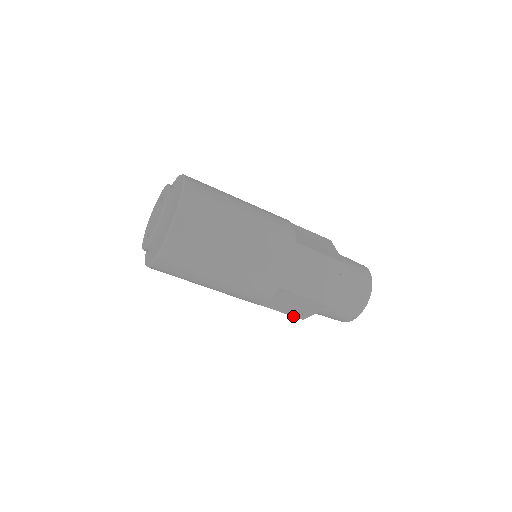
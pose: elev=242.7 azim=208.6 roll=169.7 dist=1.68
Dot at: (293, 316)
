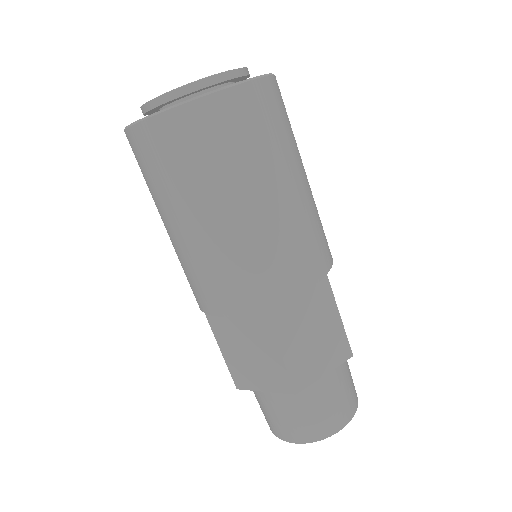
Dot at: (230, 372)
